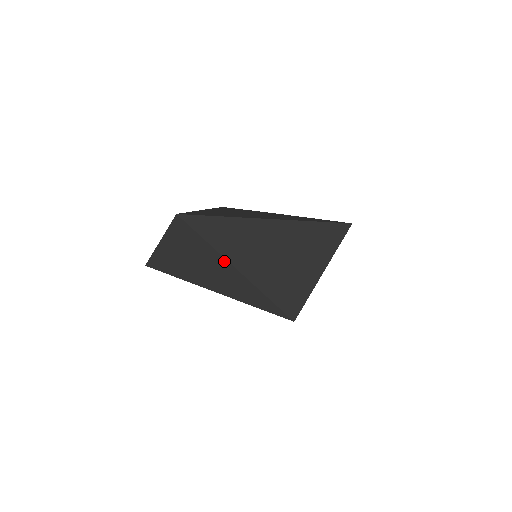
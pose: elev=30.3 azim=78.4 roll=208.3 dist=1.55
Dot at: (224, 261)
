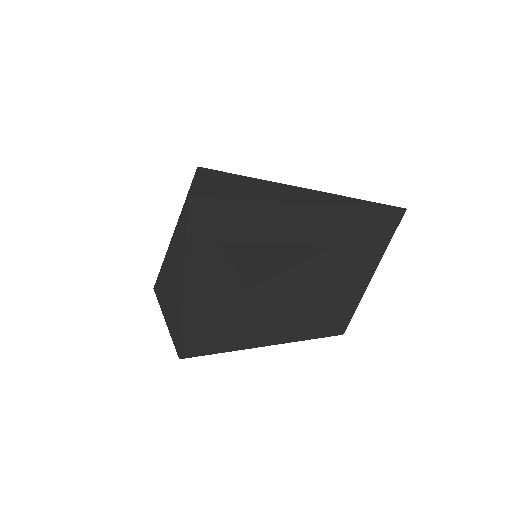
Dot at: (292, 314)
